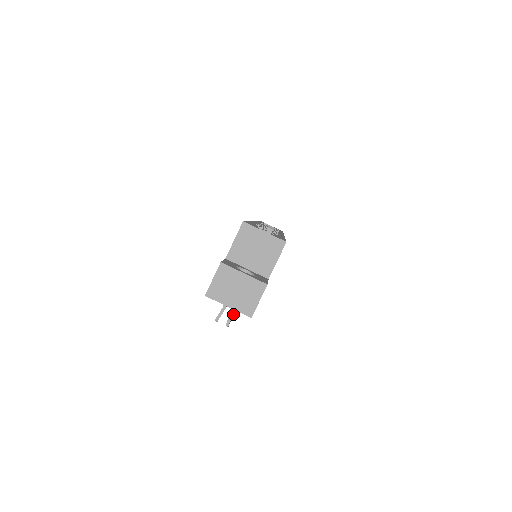
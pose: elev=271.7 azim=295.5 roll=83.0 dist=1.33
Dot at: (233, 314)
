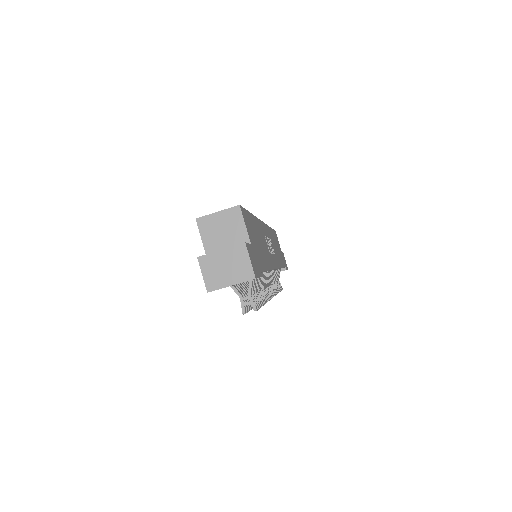
Dot at: (259, 302)
